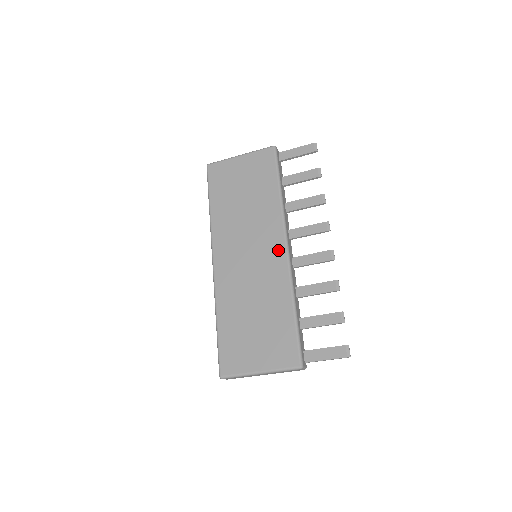
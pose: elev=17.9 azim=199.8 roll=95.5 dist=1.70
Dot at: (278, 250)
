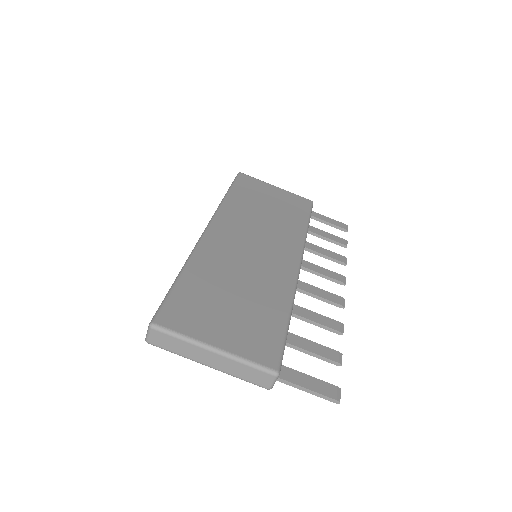
Dot at: (290, 261)
